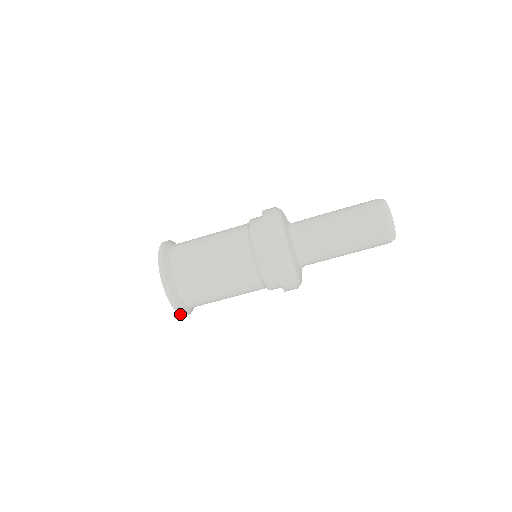
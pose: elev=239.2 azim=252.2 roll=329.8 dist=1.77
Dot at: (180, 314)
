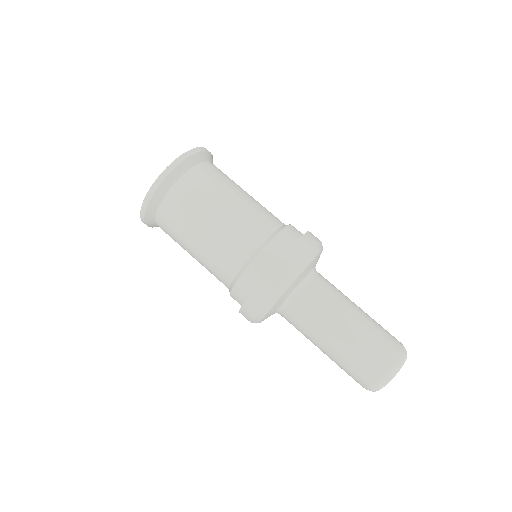
Dot at: (156, 181)
